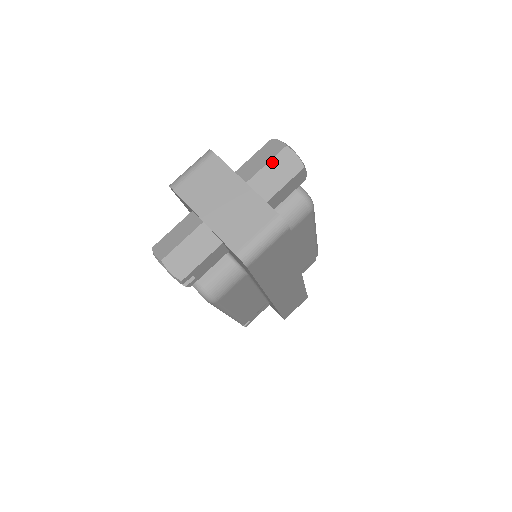
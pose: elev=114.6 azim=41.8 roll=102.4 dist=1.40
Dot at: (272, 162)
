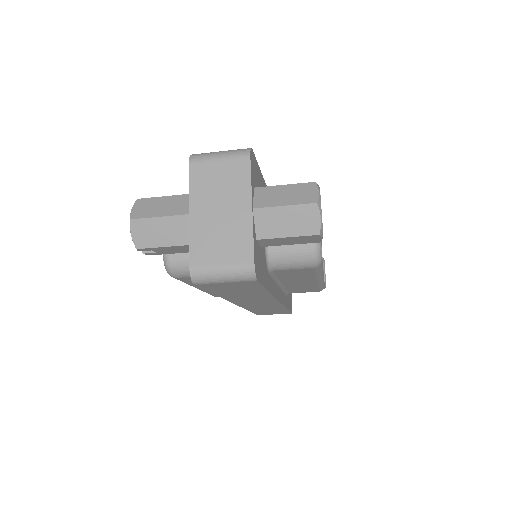
Dot at: (292, 208)
